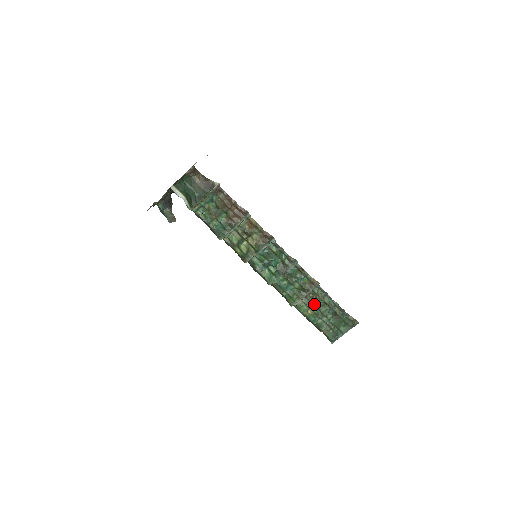
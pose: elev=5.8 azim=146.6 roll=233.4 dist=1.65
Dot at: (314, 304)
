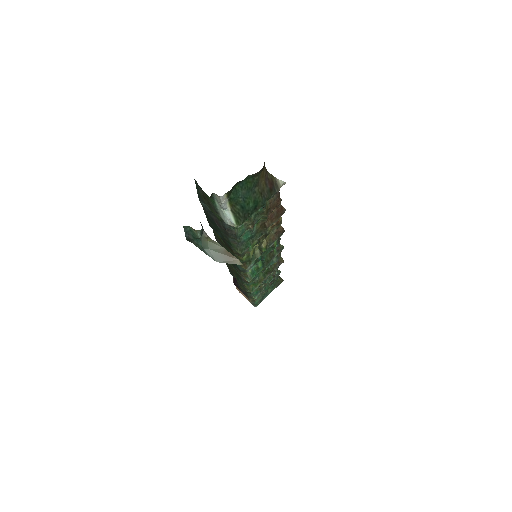
Dot at: (266, 280)
